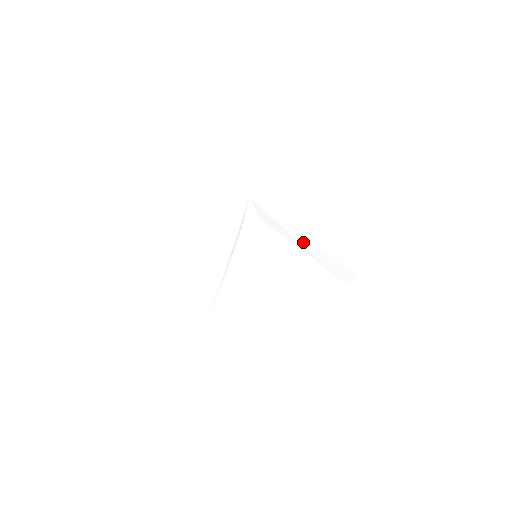
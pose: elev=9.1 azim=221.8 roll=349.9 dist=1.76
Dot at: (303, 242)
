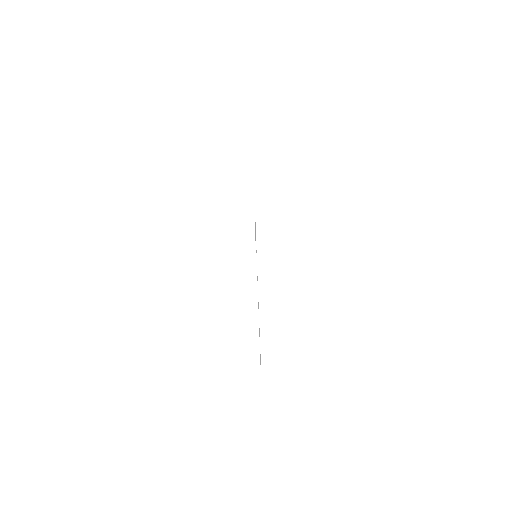
Dot at: occluded
